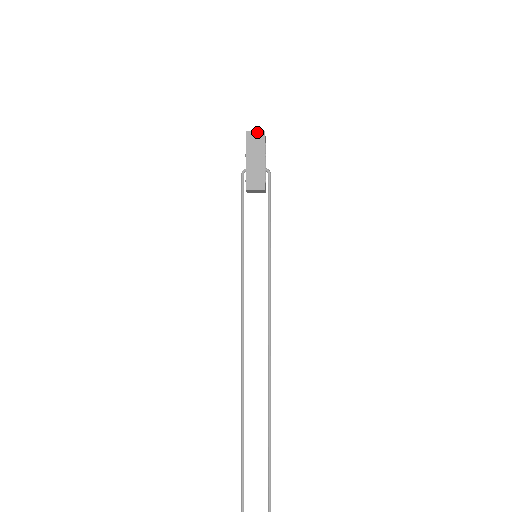
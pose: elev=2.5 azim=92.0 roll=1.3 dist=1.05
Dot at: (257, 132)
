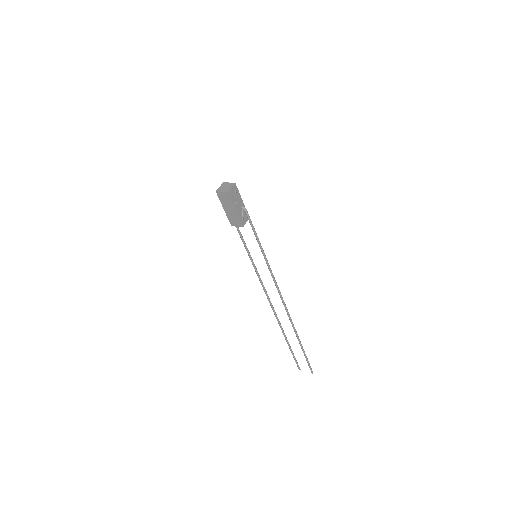
Dot at: (223, 192)
